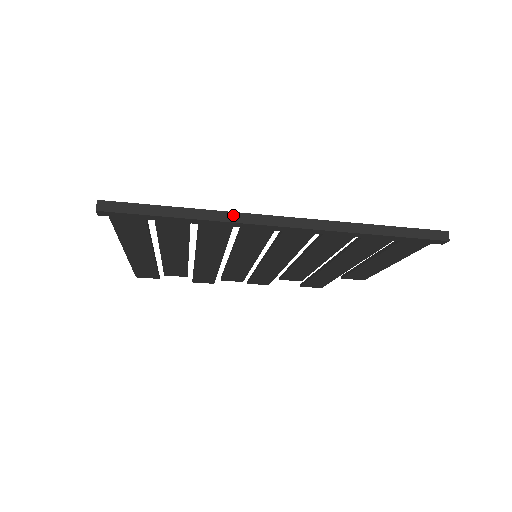
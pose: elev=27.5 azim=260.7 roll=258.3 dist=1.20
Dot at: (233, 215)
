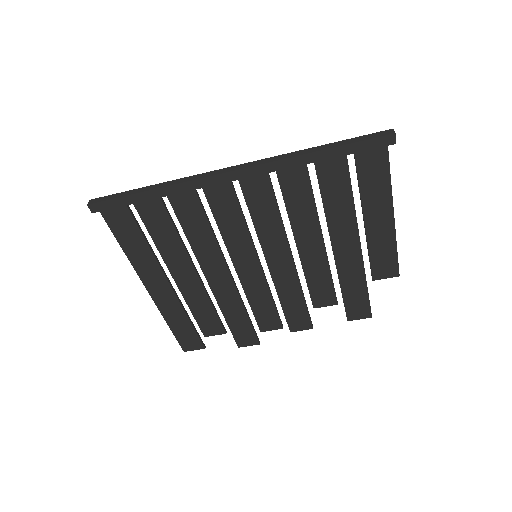
Dot at: (189, 178)
